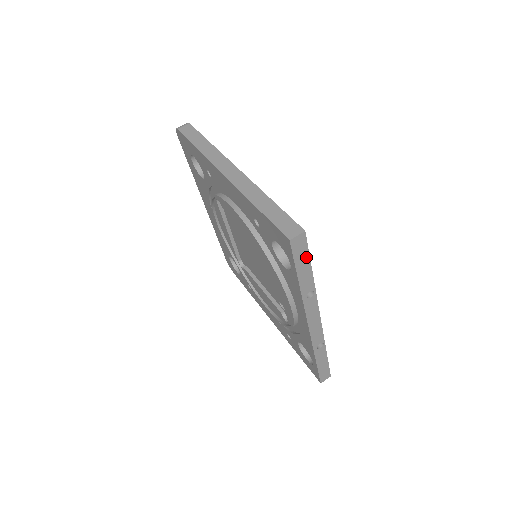
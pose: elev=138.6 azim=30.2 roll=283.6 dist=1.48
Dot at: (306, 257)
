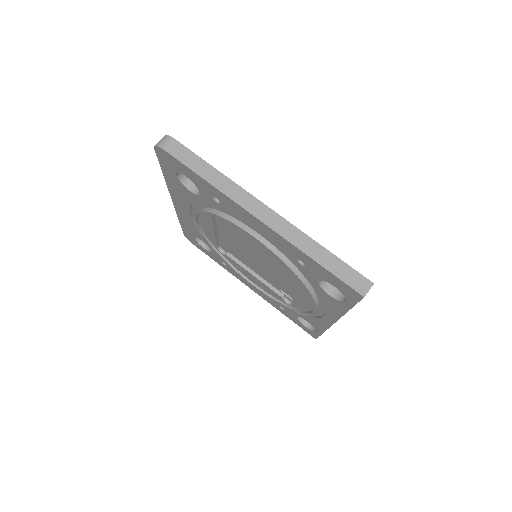
Dot at: occluded
